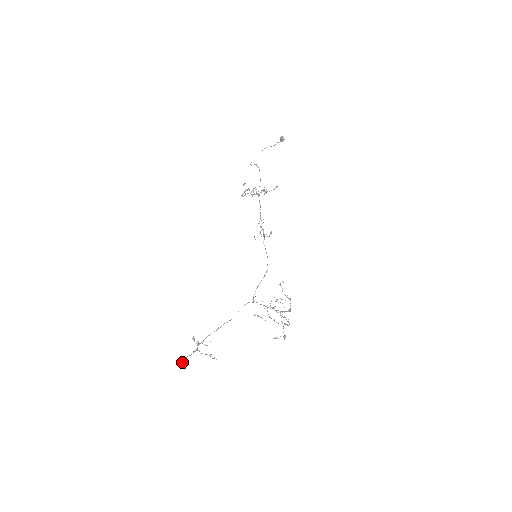
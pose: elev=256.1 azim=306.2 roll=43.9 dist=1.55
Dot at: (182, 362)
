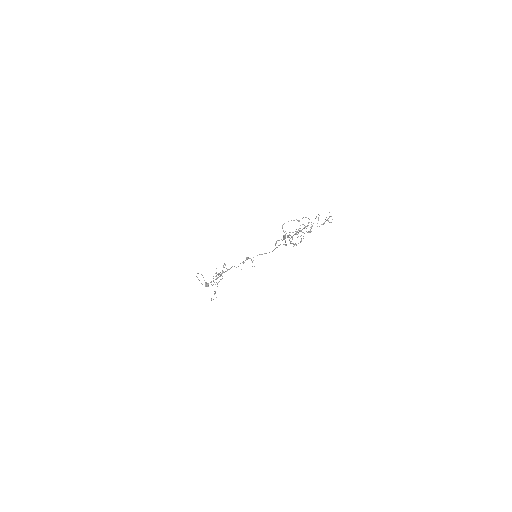
Dot at: occluded
